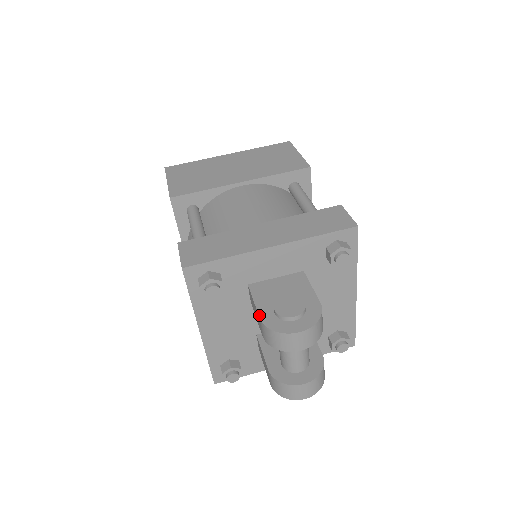
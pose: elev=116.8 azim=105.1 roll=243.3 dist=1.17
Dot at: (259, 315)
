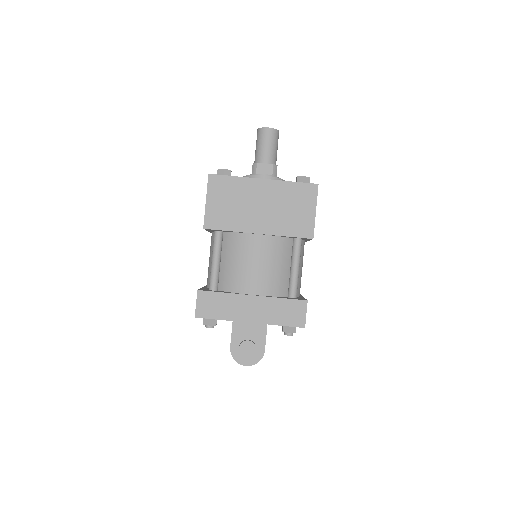
Dot at: (231, 345)
